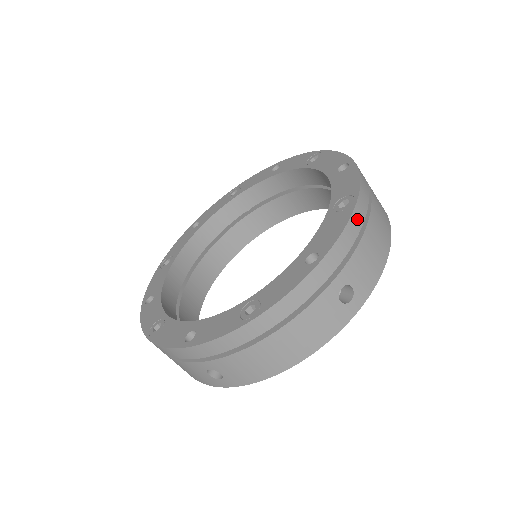
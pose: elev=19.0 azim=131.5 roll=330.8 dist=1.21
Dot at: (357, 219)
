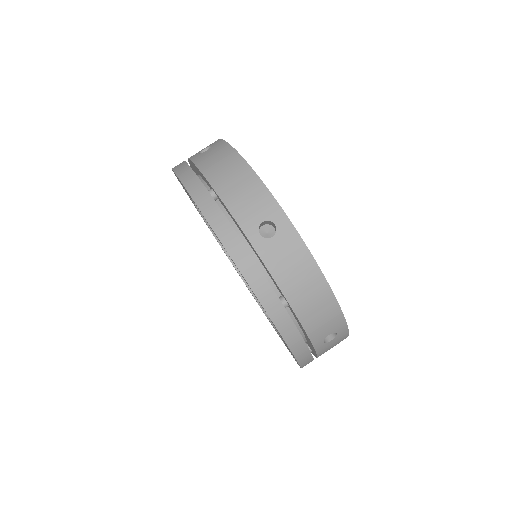
Dot at: (286, 328)
